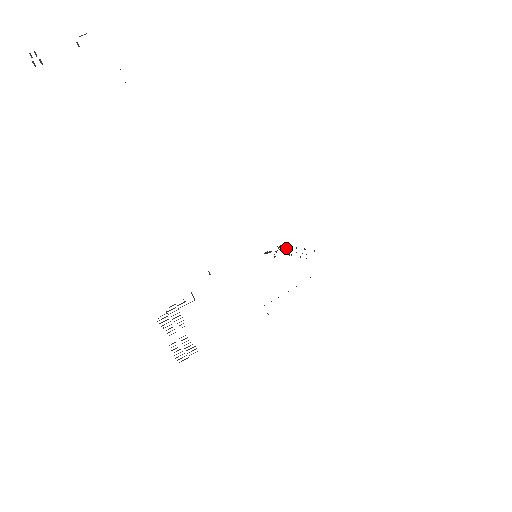
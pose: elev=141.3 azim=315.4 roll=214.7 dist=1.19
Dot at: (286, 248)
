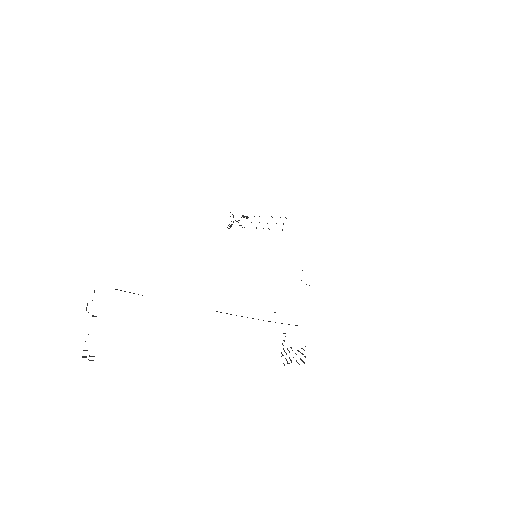
Dot at: (242, 215)
